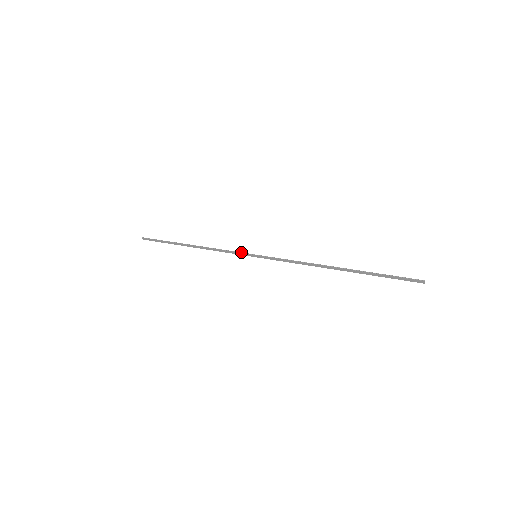
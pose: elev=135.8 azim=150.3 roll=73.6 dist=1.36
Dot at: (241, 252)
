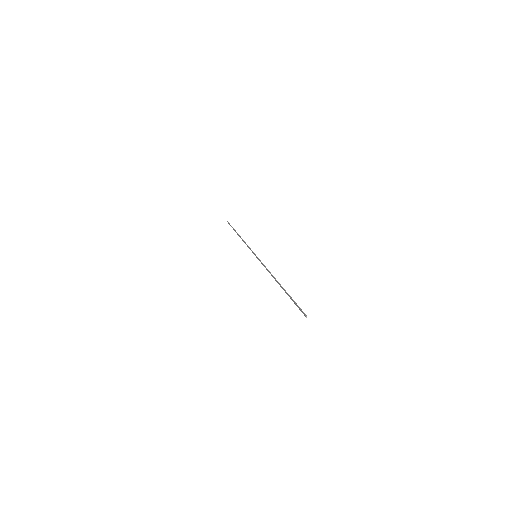
Dot at: occluded
